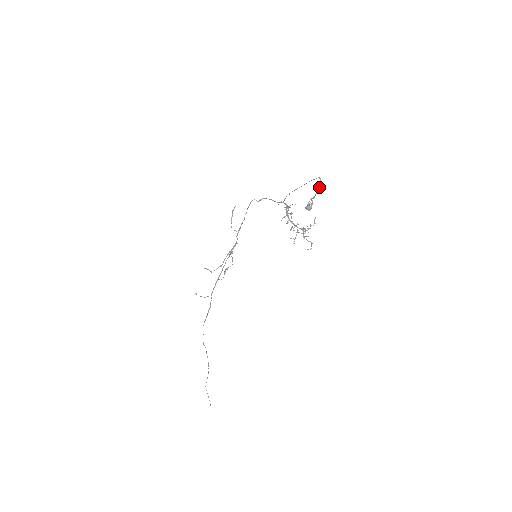
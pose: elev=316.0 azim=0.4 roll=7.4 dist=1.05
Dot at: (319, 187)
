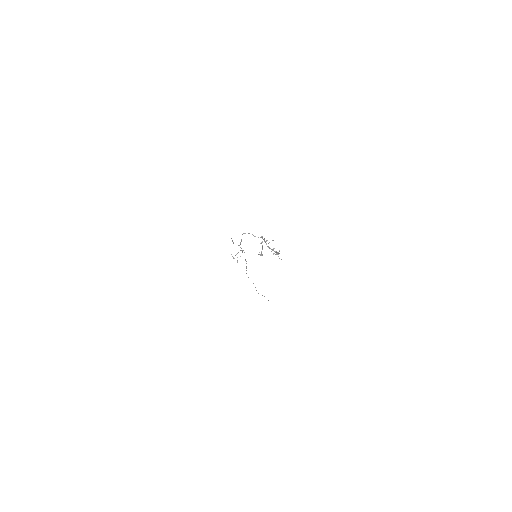
Dot at: (262, 248)
